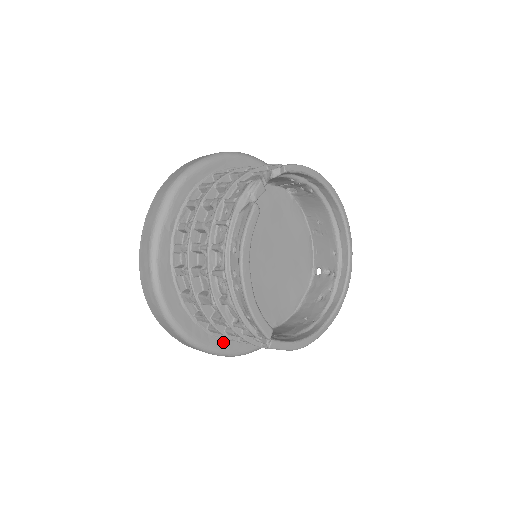
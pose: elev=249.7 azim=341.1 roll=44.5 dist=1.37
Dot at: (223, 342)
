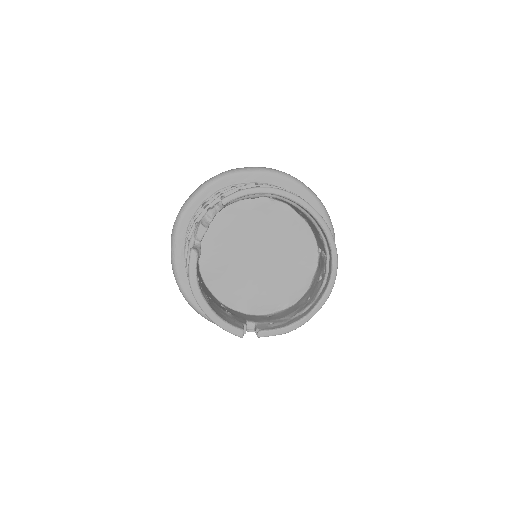
Dot at: occluded
